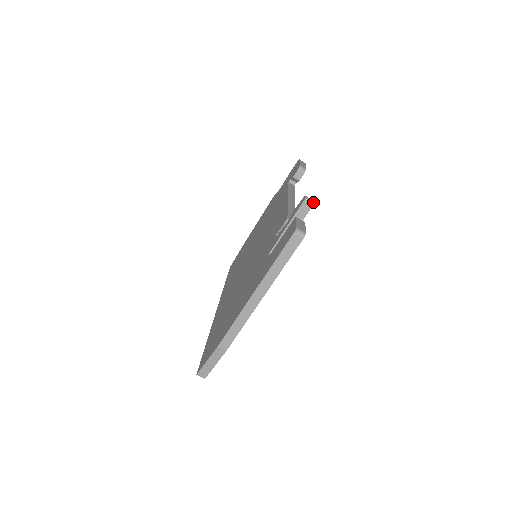
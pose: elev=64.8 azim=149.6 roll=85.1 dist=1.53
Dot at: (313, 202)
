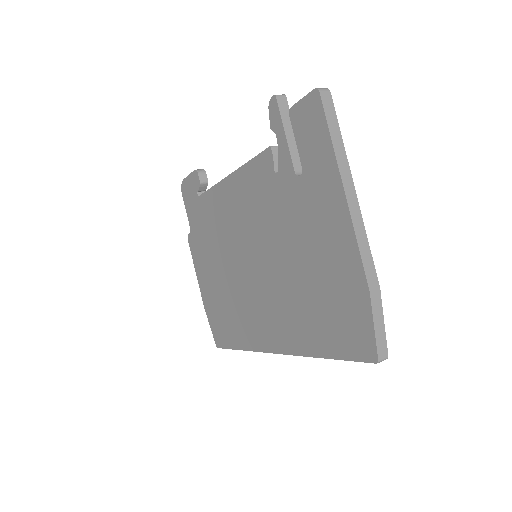
Dot at: (283, 95)
